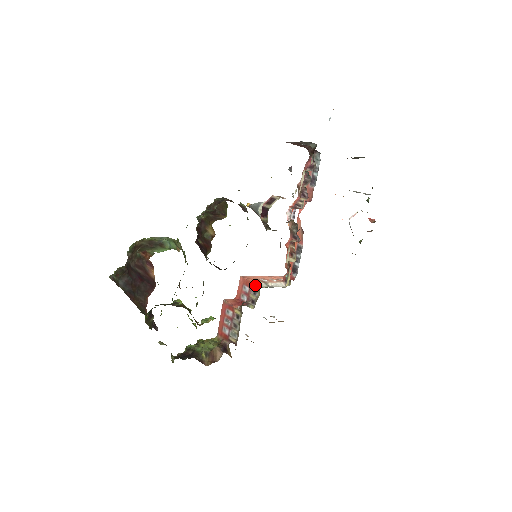
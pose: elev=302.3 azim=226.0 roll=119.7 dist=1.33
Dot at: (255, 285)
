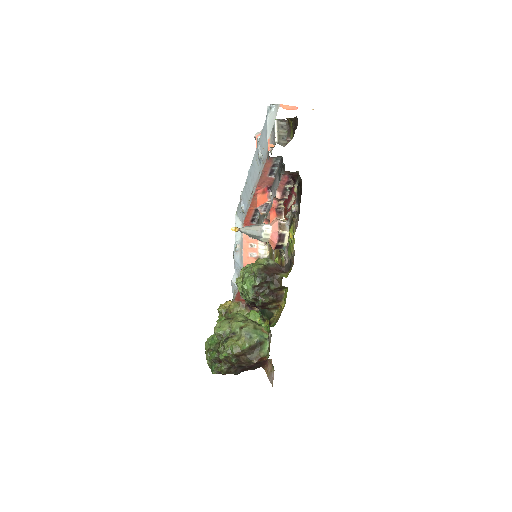
Dot at: occluded
